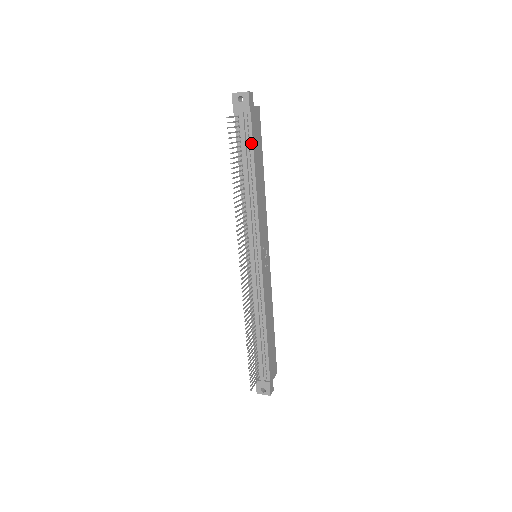
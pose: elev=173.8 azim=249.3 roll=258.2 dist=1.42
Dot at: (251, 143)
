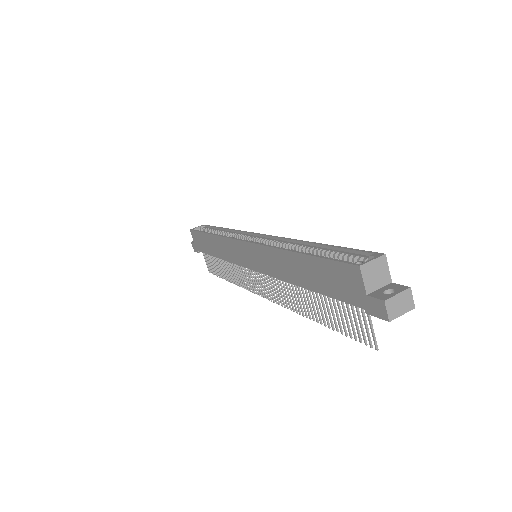
Dot at: occluded
